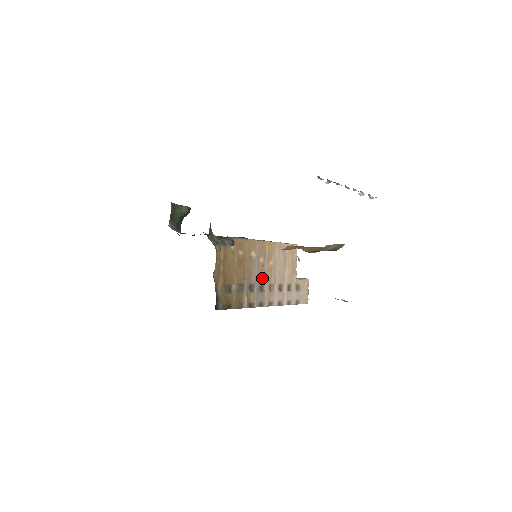
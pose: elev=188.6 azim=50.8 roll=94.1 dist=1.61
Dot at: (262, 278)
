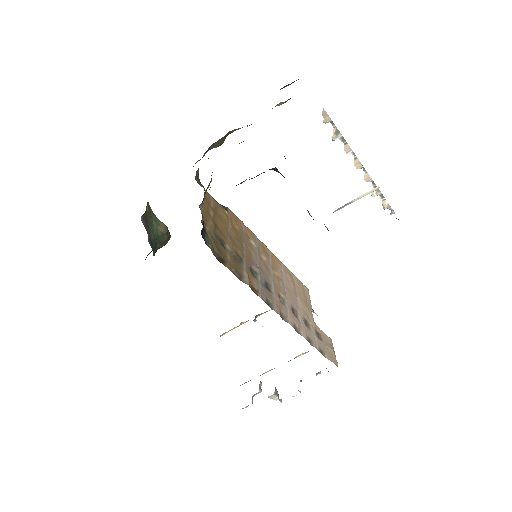
Dot at: (267, 276)
